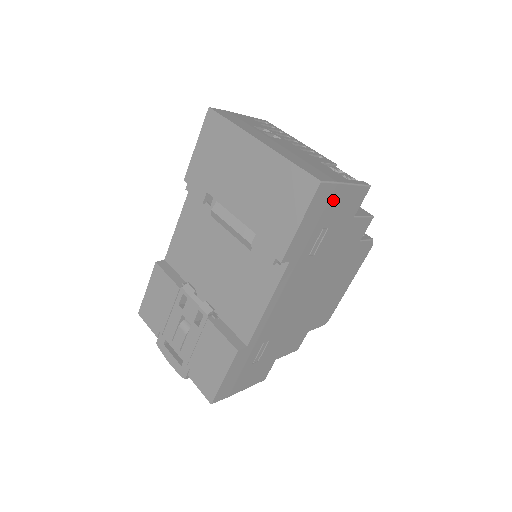
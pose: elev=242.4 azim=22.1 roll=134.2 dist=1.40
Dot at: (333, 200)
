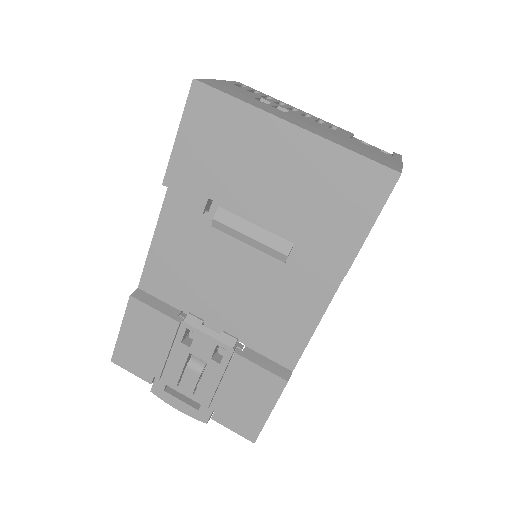
Dot at: occluded
